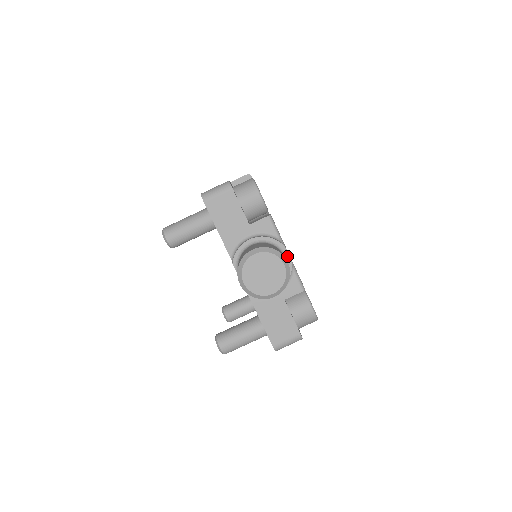
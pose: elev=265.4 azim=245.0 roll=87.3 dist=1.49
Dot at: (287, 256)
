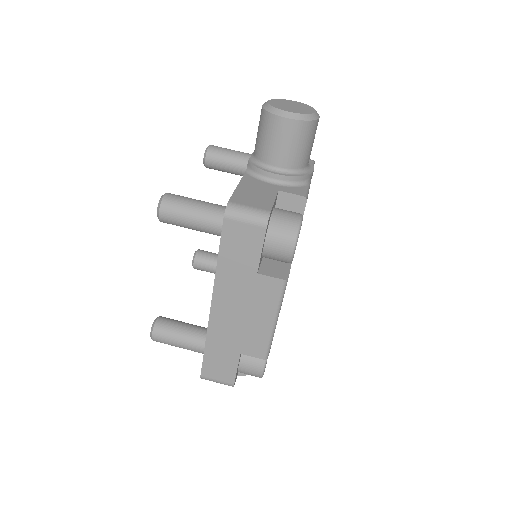
Dot at: (311, 169)
